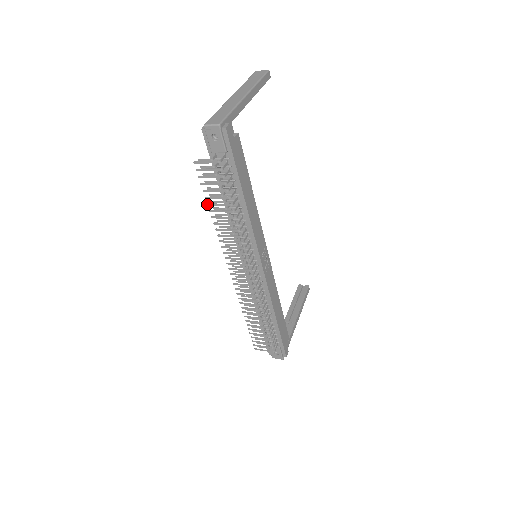
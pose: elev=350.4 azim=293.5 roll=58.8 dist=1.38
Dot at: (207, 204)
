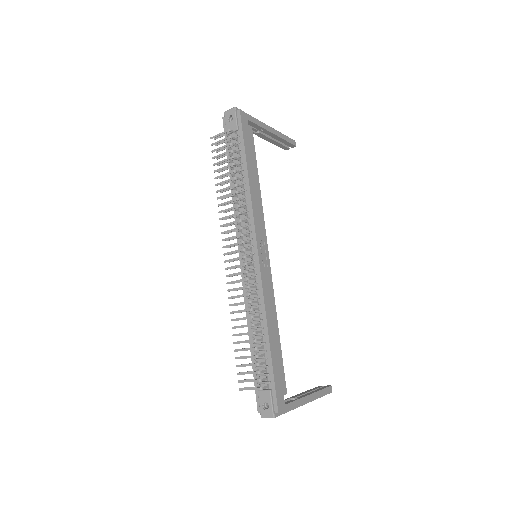
Dot at: (215, 178)
